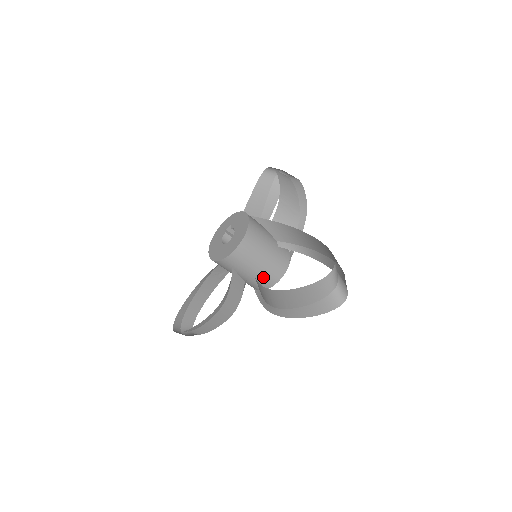
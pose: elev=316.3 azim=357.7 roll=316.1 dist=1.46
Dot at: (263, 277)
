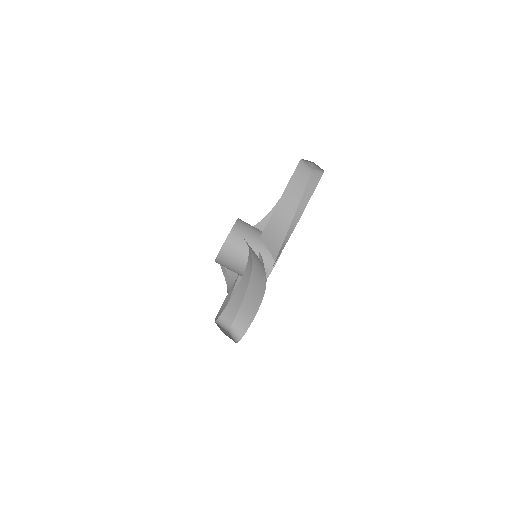
Dot at: occluded
